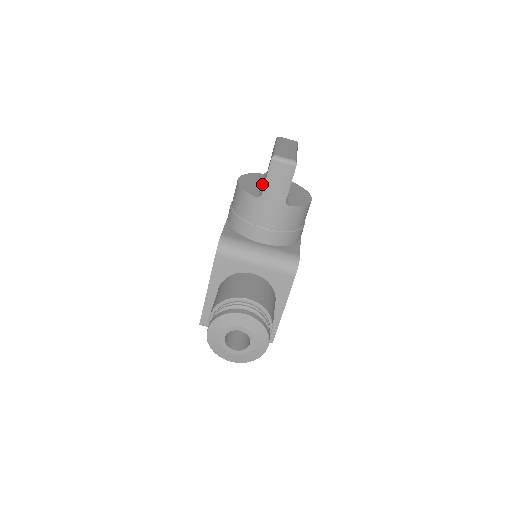
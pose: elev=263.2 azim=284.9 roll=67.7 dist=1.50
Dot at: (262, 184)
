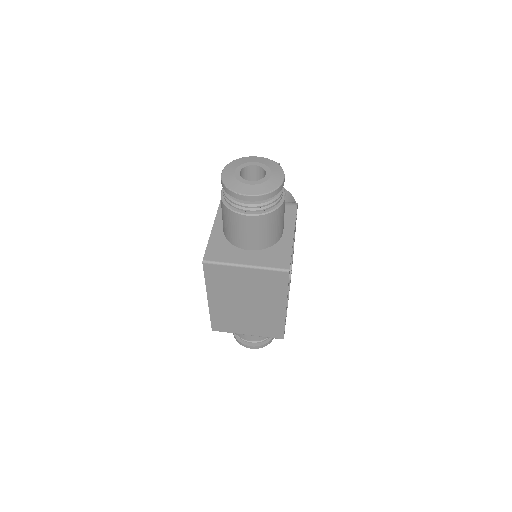
Dot at: occluded
